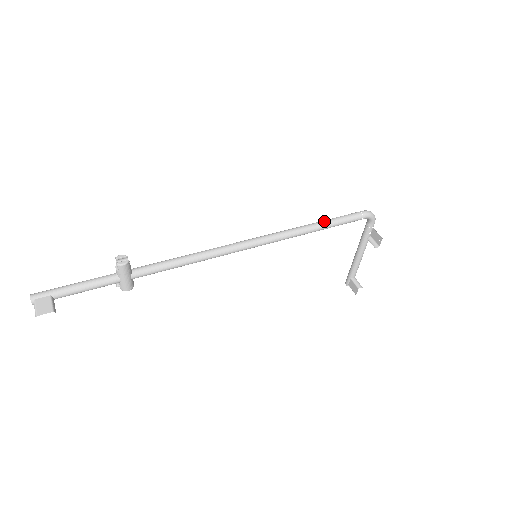
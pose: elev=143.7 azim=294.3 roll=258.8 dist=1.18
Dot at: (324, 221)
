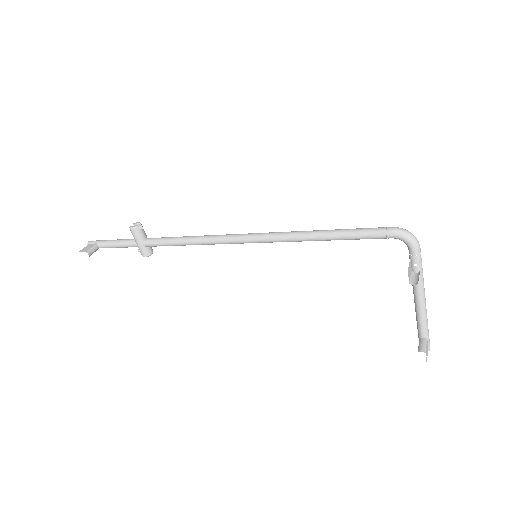
Dot at: occluded
